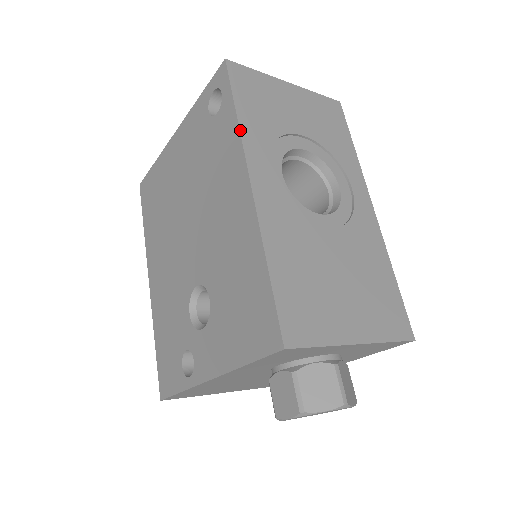
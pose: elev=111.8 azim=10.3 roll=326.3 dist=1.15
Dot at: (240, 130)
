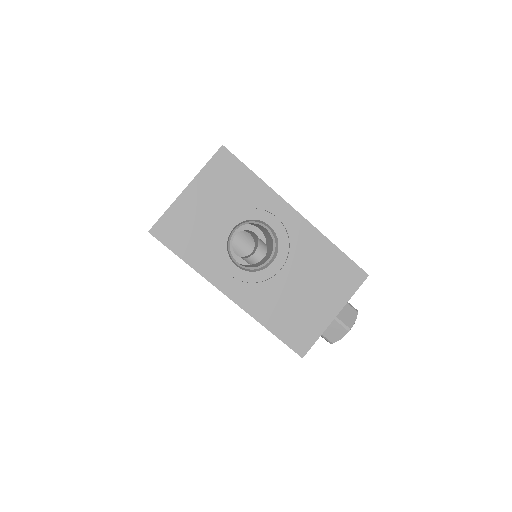
Dot at: (197, 272)
